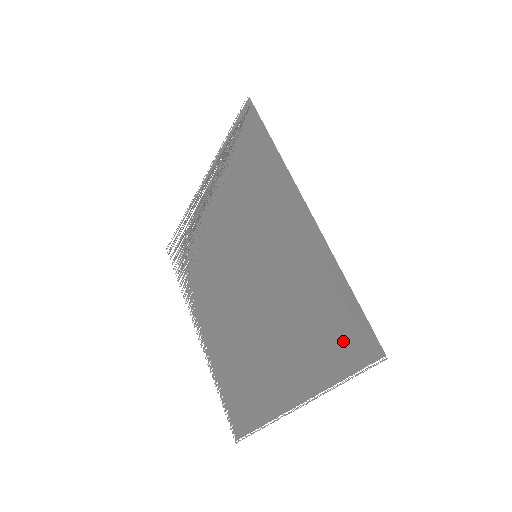
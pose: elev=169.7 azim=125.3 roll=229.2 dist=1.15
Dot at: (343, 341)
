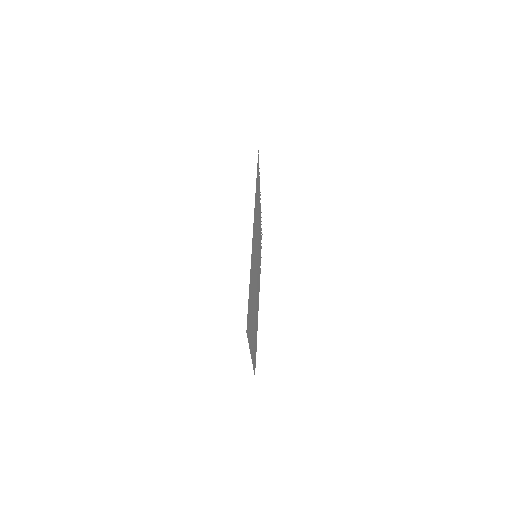
Dot at: occluded
